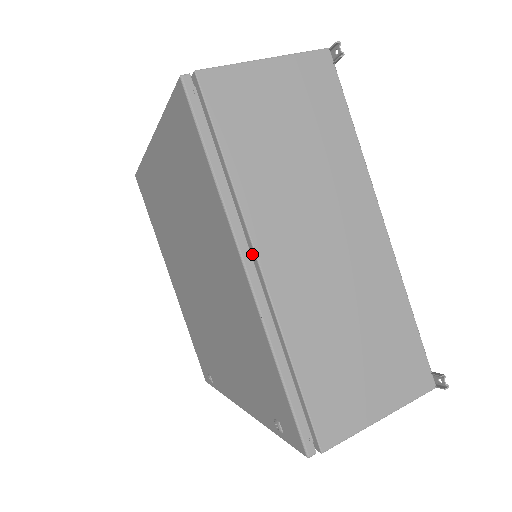
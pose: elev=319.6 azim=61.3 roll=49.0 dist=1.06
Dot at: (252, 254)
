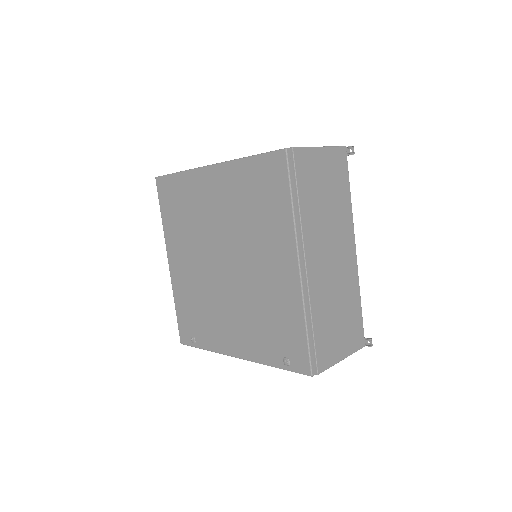
Dot at: (301, 257)
